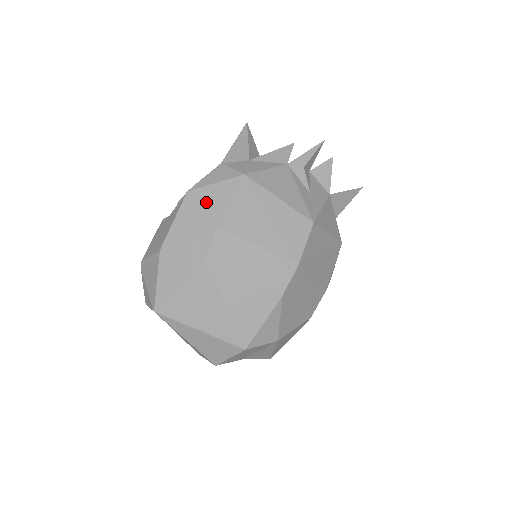
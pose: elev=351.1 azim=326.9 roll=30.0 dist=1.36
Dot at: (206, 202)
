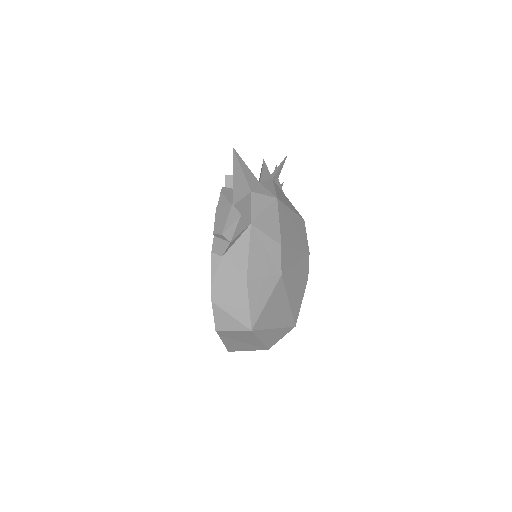
Dot at: (266, 229)
